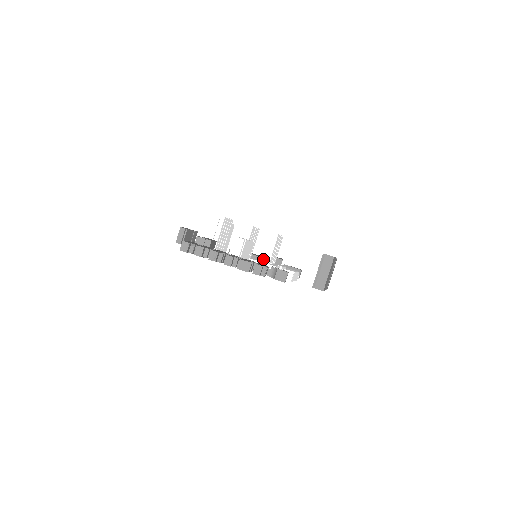
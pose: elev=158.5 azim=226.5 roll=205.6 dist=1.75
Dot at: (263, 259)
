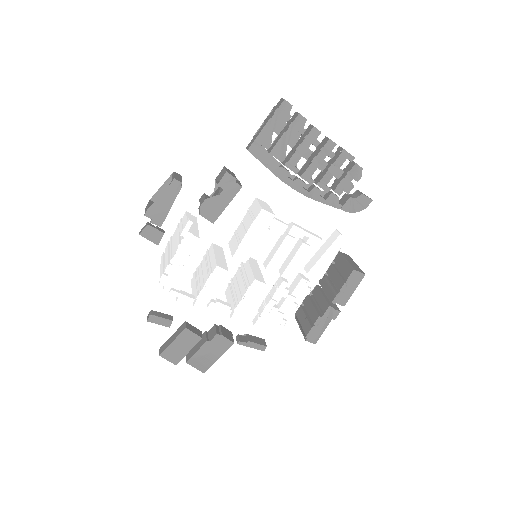
Dot at: (254, 273)
